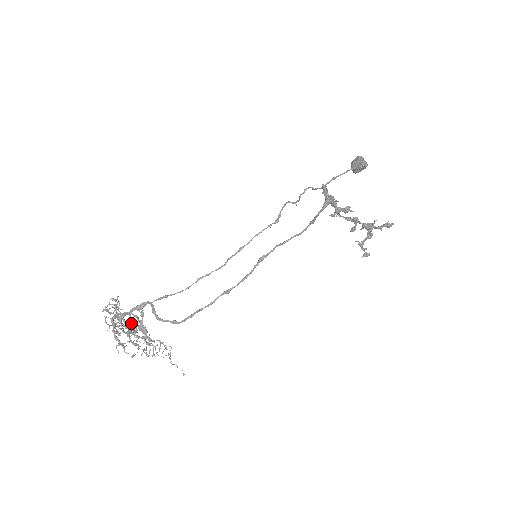
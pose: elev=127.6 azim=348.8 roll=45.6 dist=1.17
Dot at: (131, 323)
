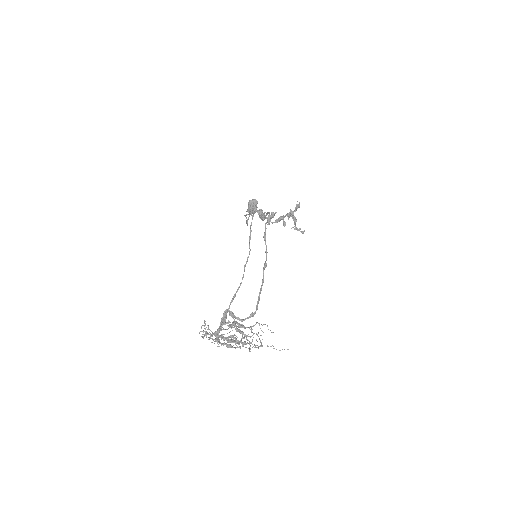
Dot at: (230, 326)
